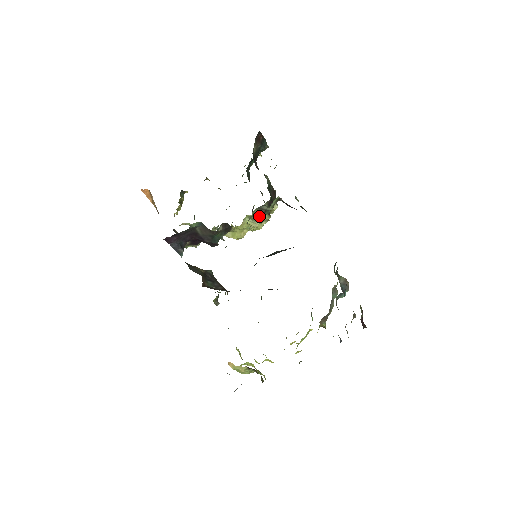
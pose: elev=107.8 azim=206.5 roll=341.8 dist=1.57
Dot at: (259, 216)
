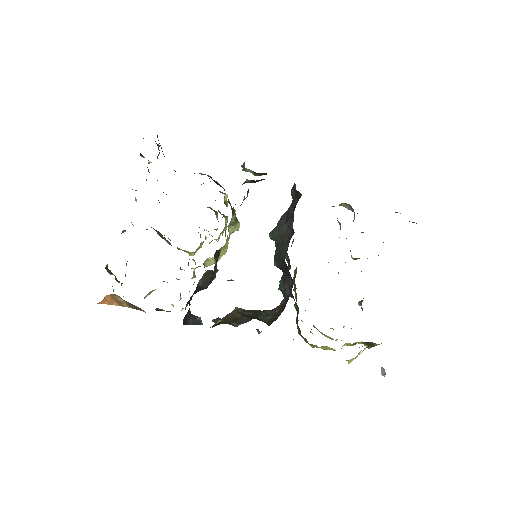
Dot at: (234, 216)
